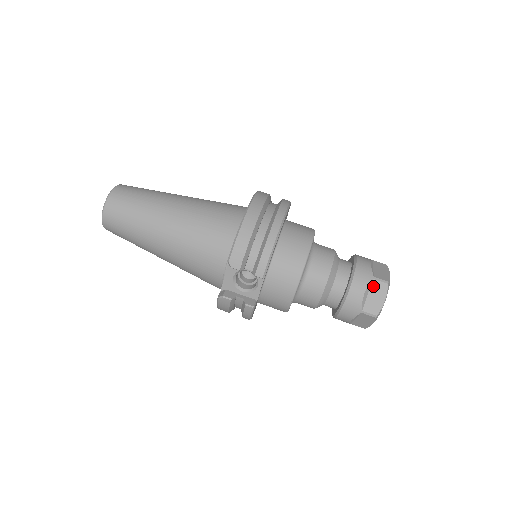
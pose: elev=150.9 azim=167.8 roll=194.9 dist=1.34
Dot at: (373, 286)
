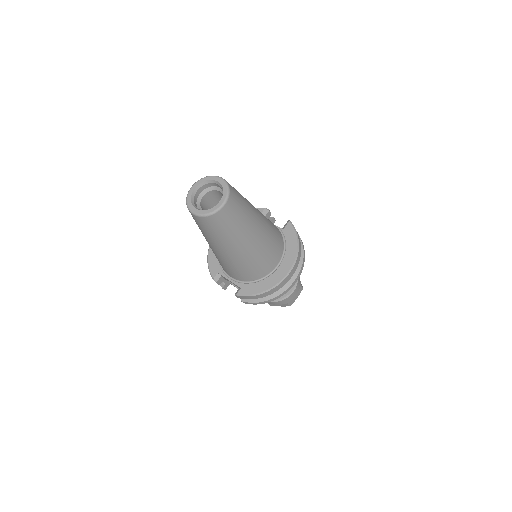
Dot at: (284, 304)
